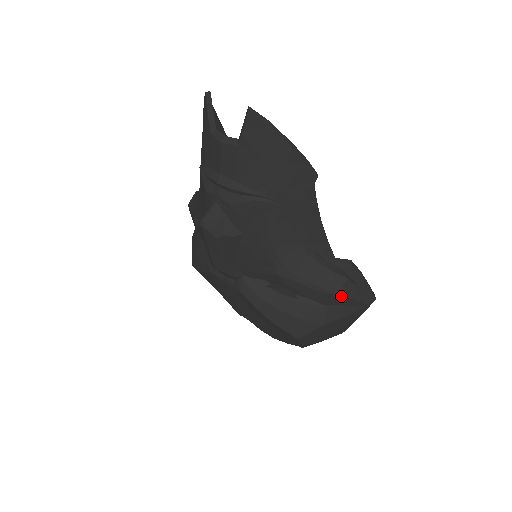
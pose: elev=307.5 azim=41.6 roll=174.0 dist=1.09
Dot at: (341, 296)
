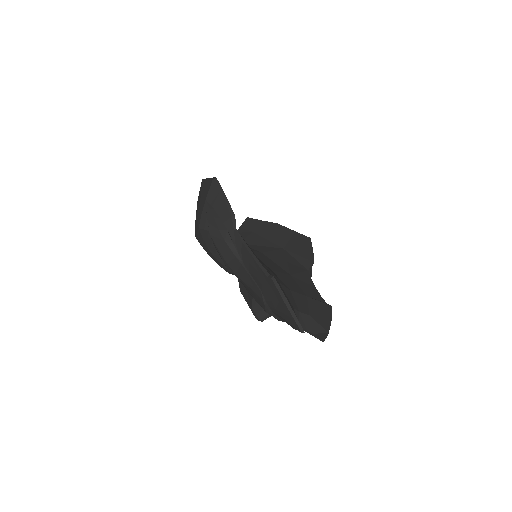
Dot at: occluded
